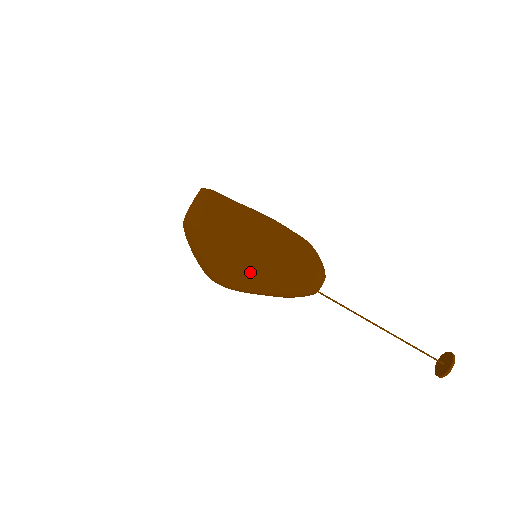
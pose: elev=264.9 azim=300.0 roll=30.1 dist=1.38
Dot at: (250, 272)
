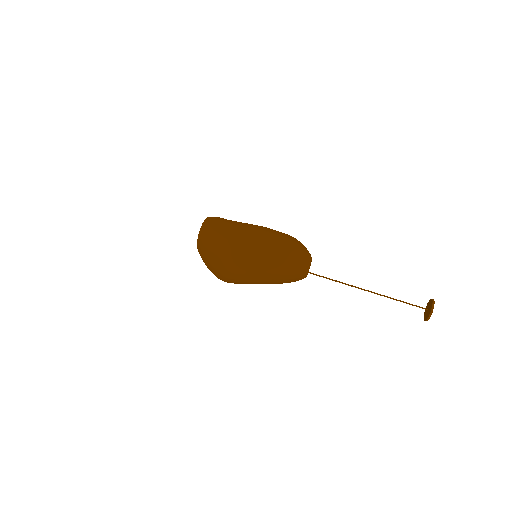
Dot at: (252, 257)
